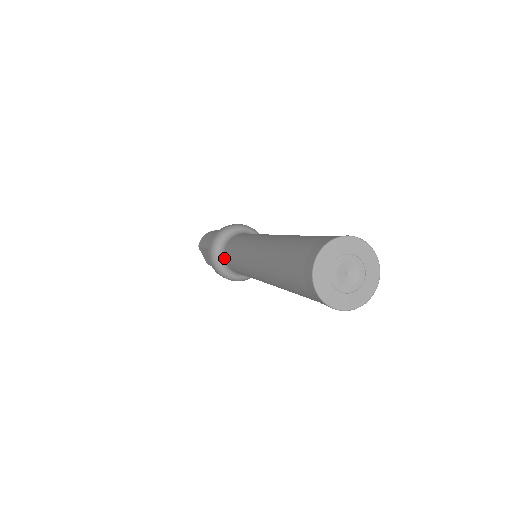
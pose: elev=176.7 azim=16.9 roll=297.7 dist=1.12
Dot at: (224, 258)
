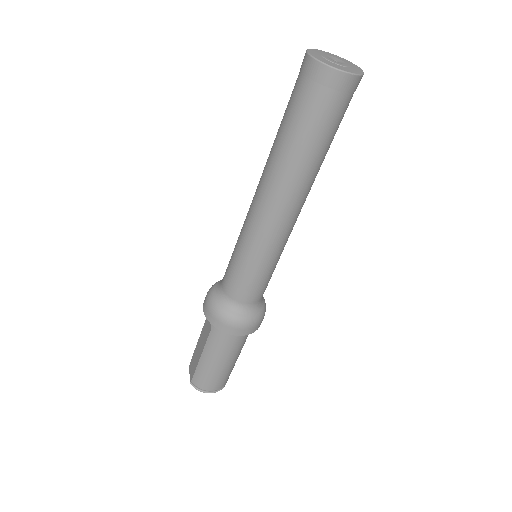
Dot at: (221, 282)
